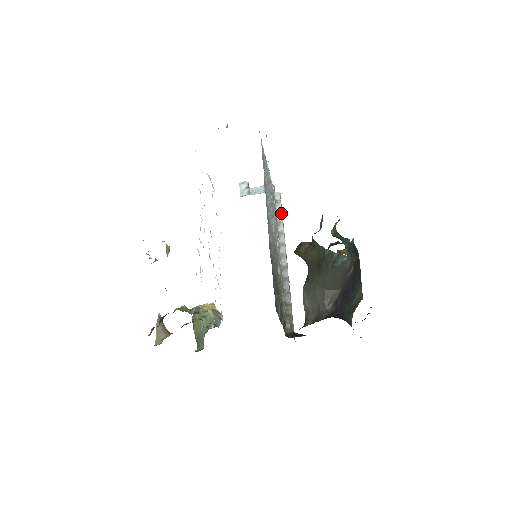
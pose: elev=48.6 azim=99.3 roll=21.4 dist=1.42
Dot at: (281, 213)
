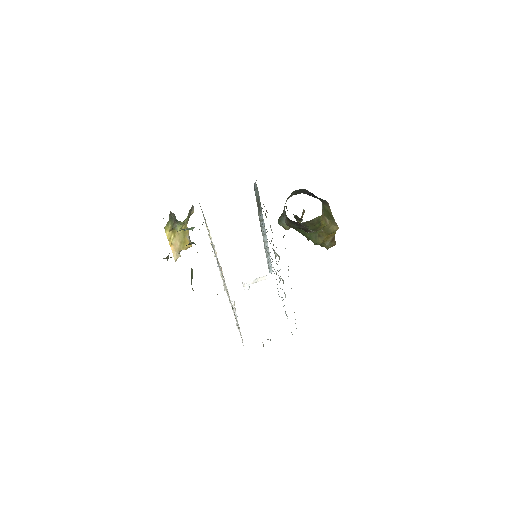
Dot at: occluded
